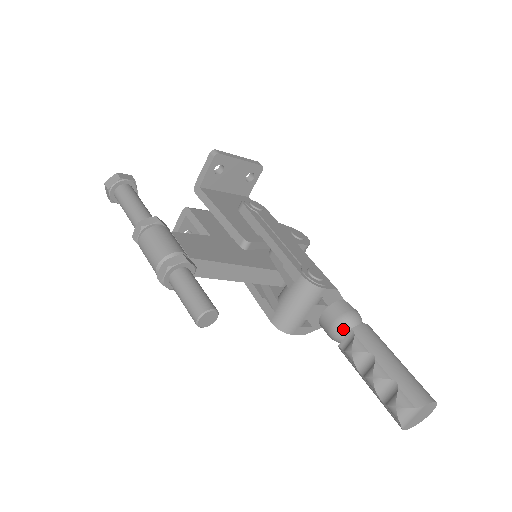
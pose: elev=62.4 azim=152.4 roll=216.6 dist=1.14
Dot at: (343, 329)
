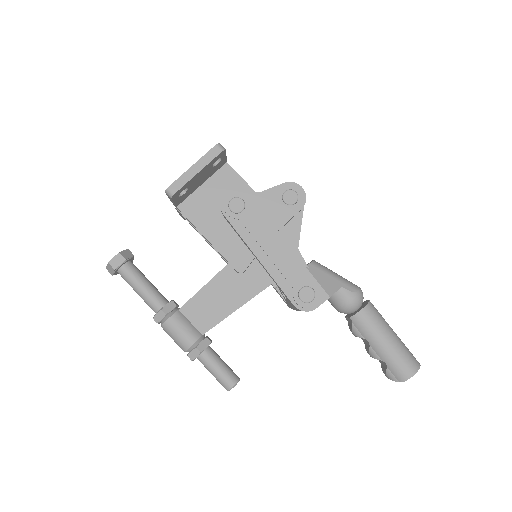
Dot at: (344, 313)
